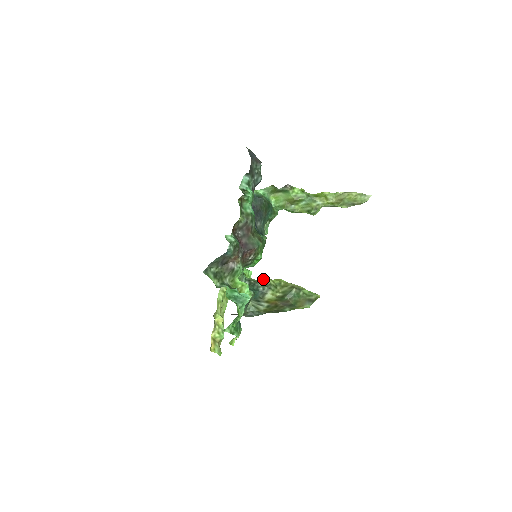
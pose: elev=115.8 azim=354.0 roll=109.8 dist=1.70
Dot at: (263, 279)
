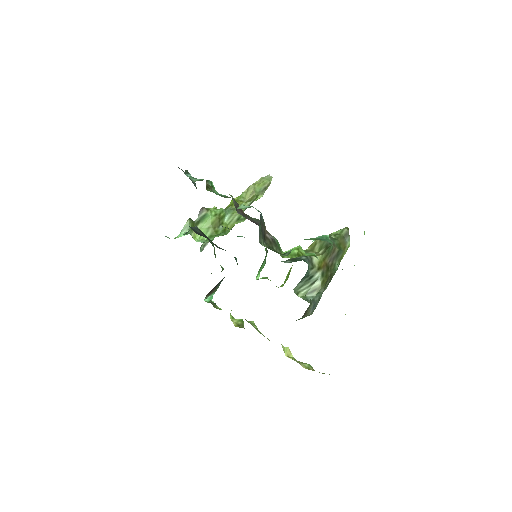
Dot at: (290, 258)
